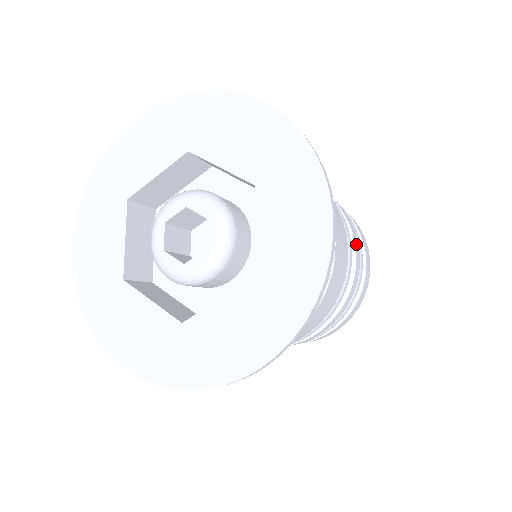
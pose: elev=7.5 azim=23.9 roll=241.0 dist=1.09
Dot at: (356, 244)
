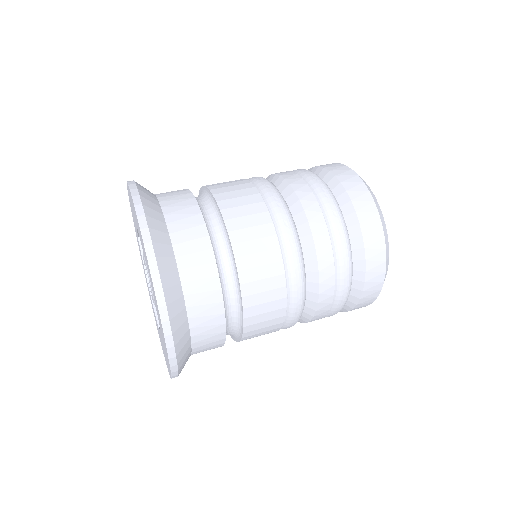
Dot at: (324, 268)
